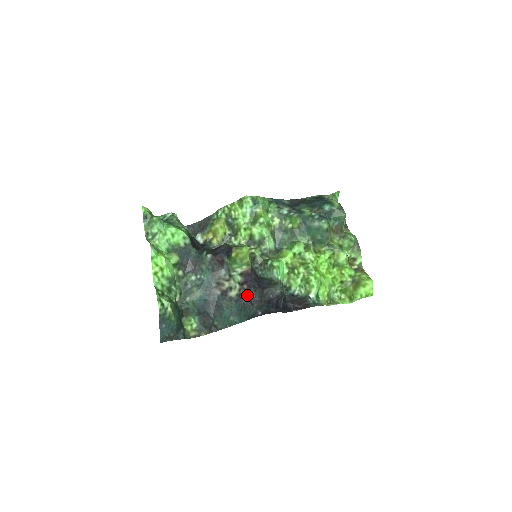
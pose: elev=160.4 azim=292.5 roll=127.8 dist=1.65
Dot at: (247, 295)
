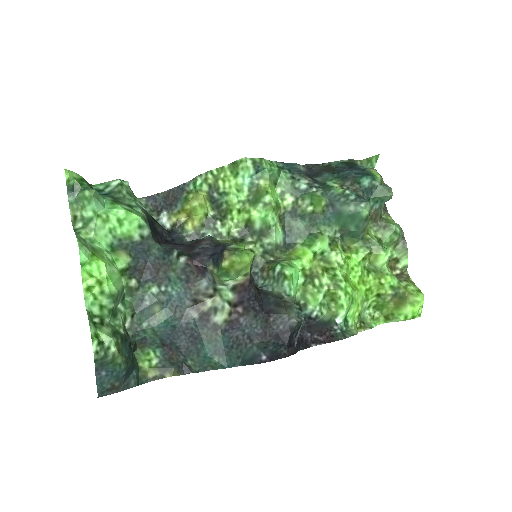
Dot at: (242, 324)
